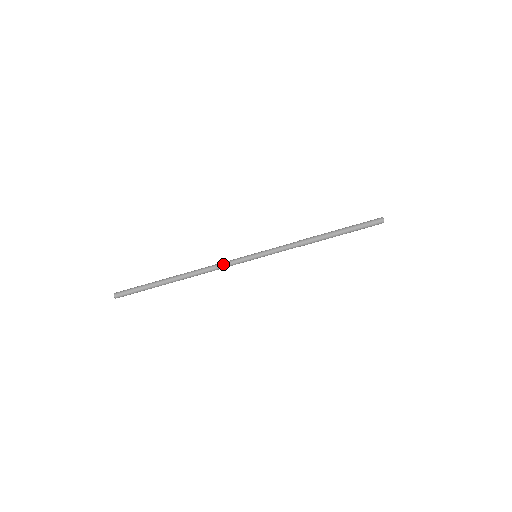
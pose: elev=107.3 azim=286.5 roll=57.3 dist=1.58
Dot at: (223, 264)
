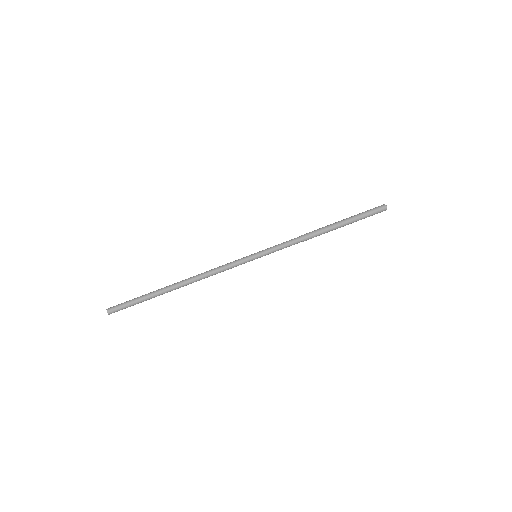
Dot at: (221, 266)
